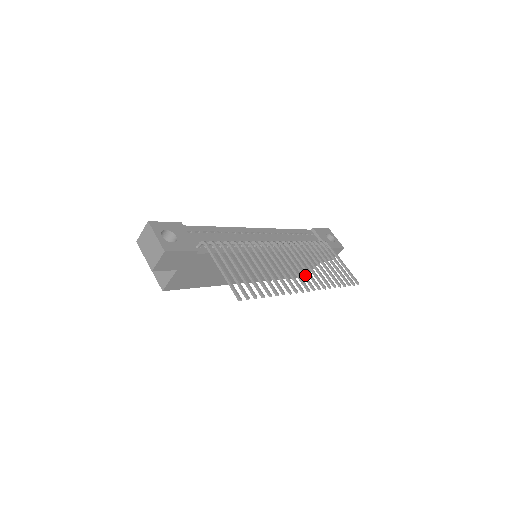
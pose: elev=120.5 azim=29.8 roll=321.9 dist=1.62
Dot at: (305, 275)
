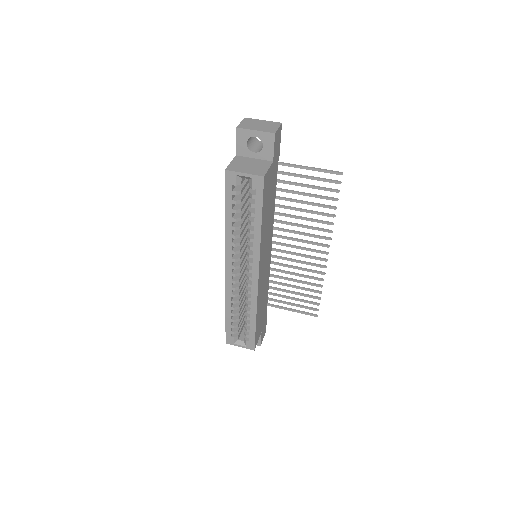
Dot at: (310, 256)
